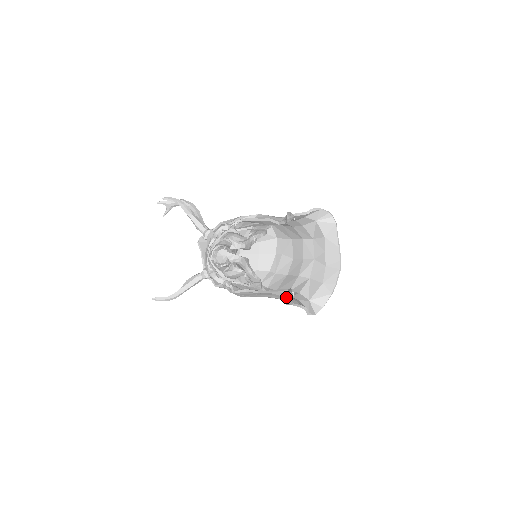
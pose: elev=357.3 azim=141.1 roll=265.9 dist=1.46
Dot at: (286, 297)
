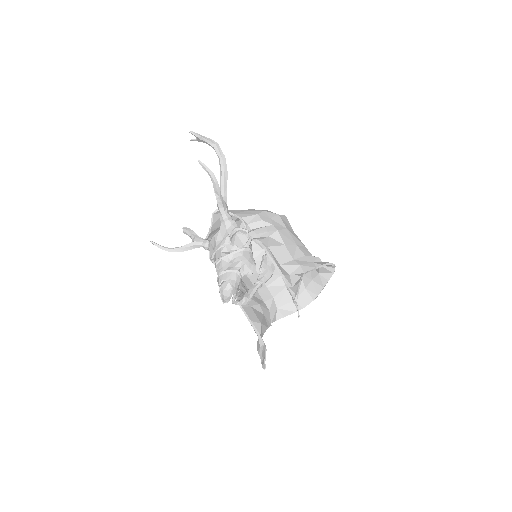
Dot at: (260, 346)
